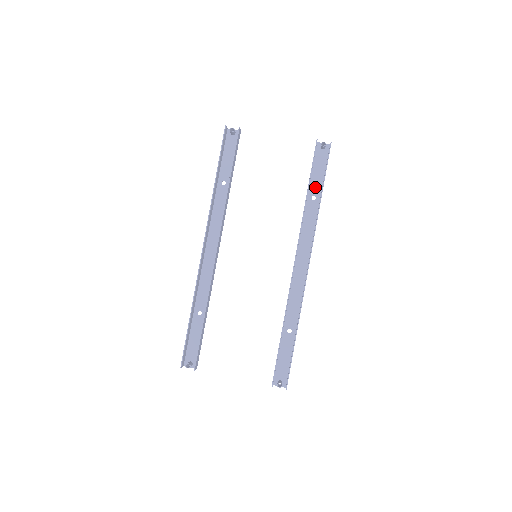
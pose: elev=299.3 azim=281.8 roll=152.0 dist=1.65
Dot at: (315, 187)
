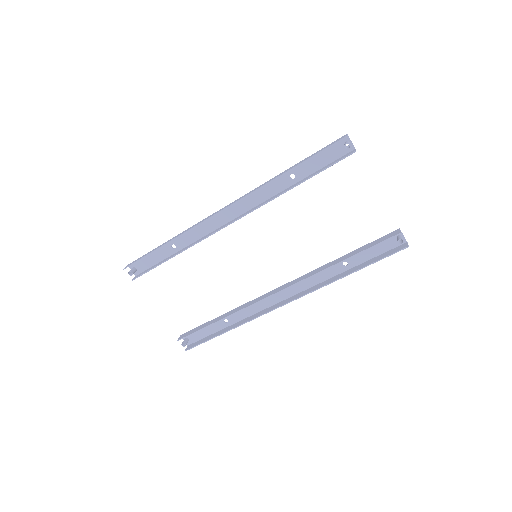
Dot at: (356, 258)
